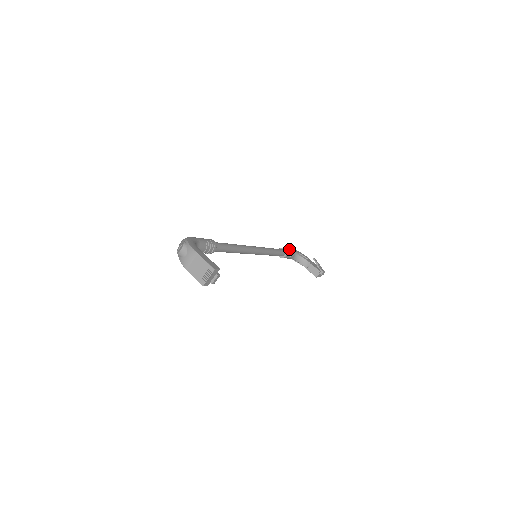
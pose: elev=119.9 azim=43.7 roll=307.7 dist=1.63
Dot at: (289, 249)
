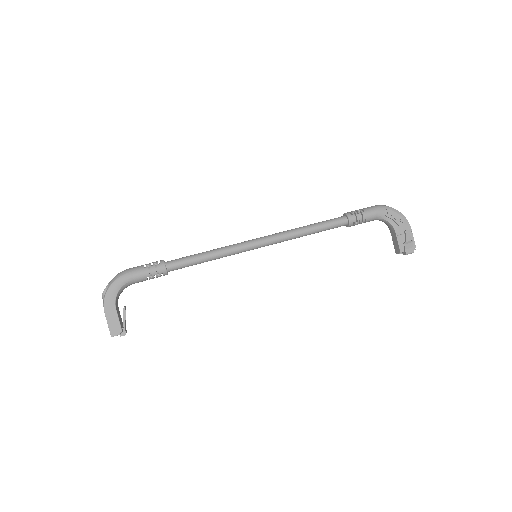
Dot at: (363, 216)
